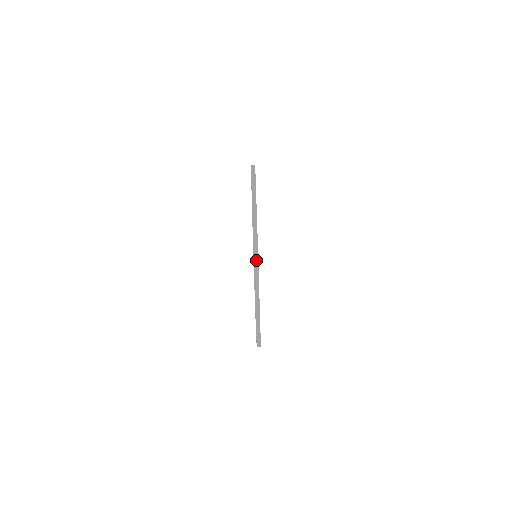
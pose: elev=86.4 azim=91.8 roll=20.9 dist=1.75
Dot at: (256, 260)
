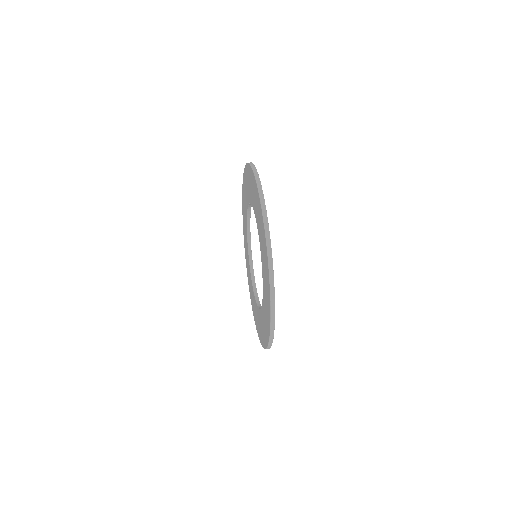
Dot at: occluded
